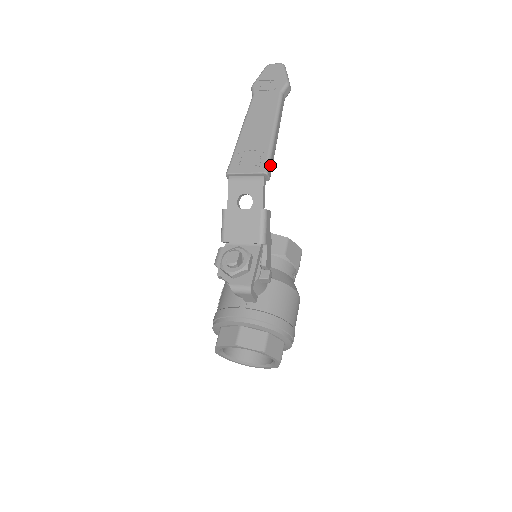
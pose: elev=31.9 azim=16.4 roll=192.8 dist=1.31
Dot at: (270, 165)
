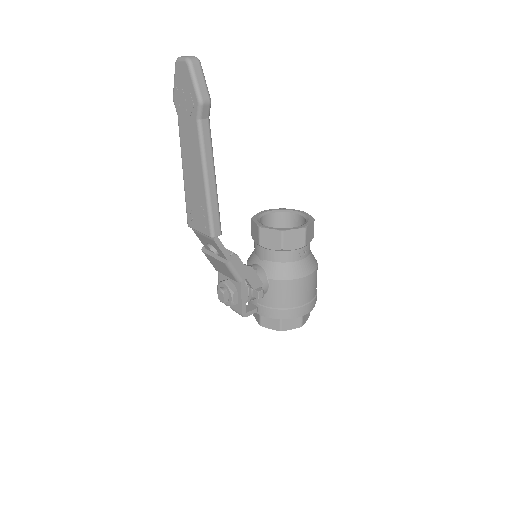
Dot at: (214, 225)
